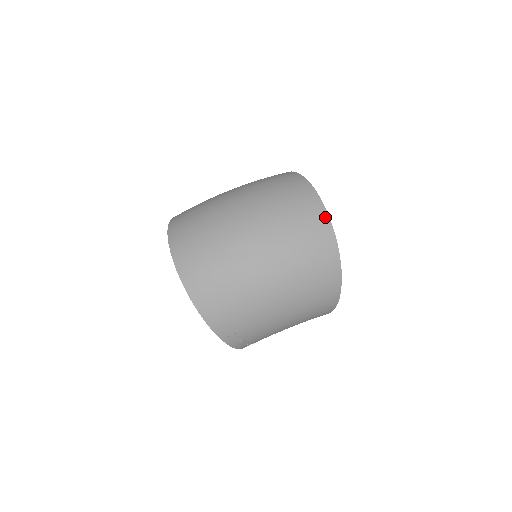
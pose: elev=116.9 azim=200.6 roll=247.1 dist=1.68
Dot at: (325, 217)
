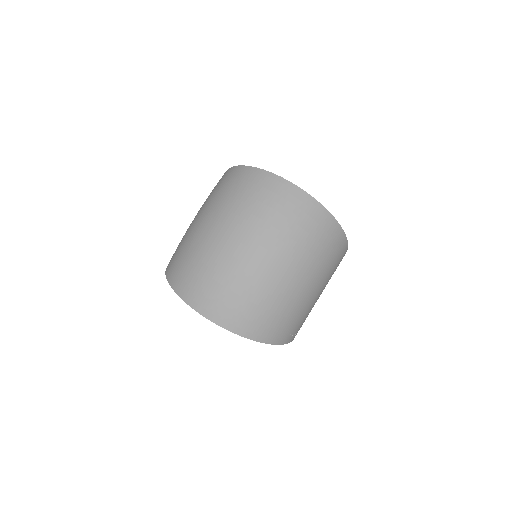
Dot at: (303, 194)
